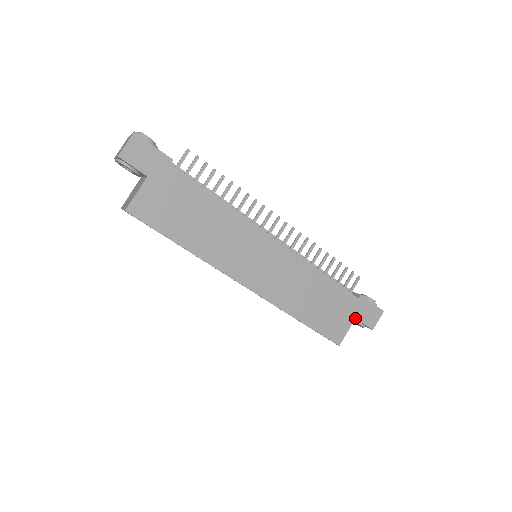
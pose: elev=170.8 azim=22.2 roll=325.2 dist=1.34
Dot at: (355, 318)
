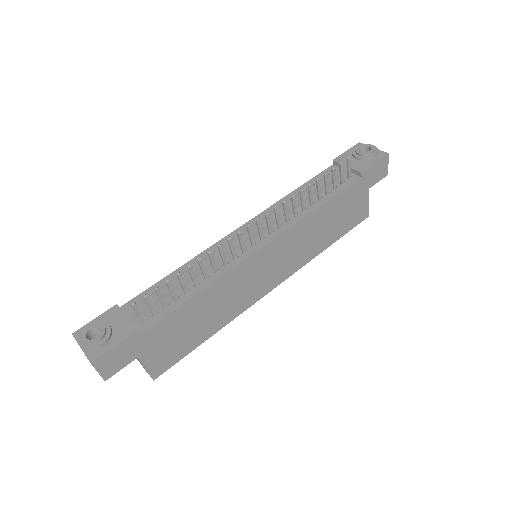
Dot at: (368, 189)
